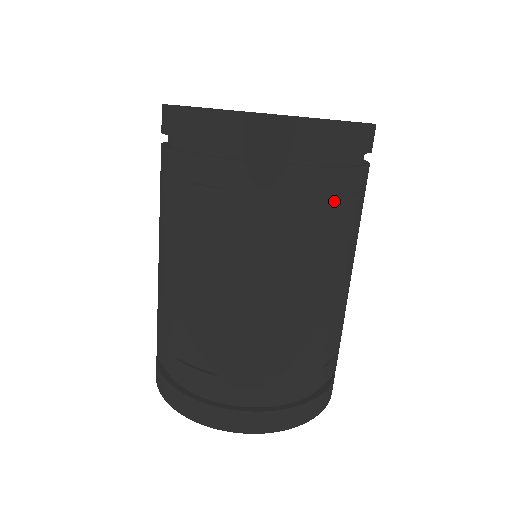
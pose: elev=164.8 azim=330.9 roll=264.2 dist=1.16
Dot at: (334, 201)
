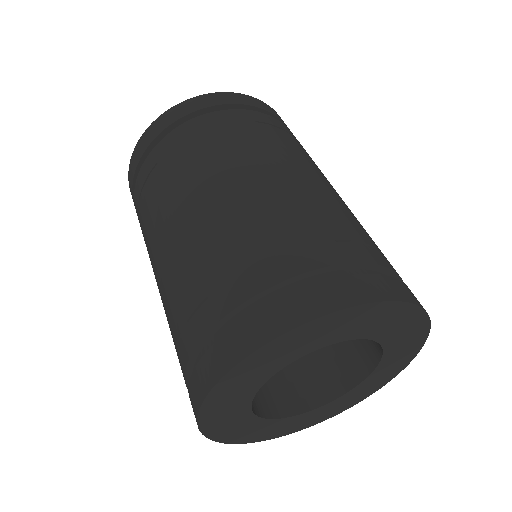
Dot at: (238, 125)
